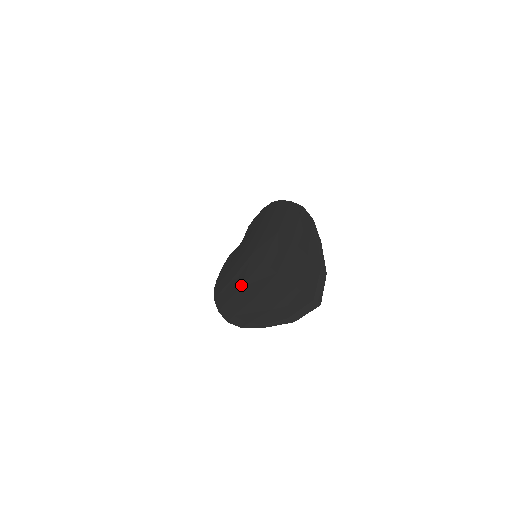
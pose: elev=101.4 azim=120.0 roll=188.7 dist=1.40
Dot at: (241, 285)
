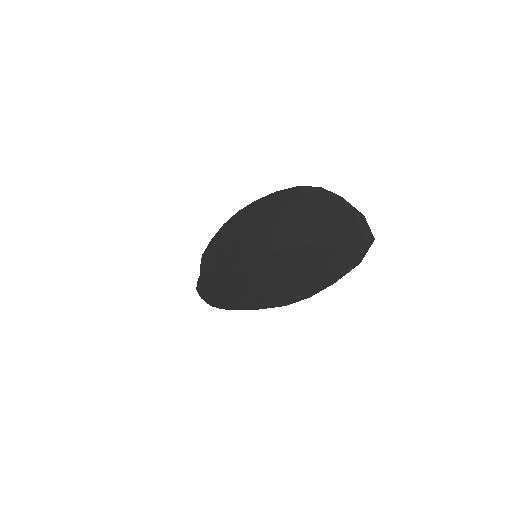
Dot at: (267, 278)
